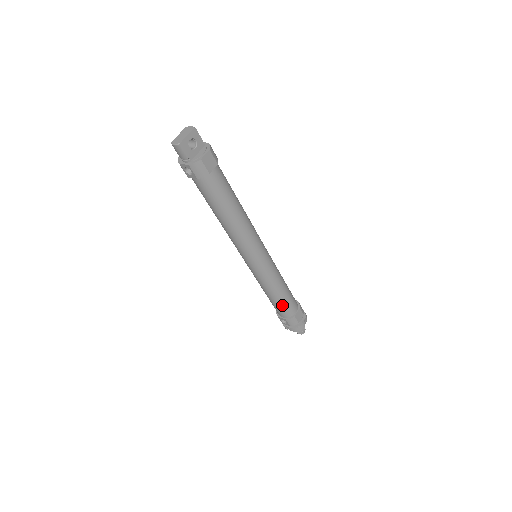
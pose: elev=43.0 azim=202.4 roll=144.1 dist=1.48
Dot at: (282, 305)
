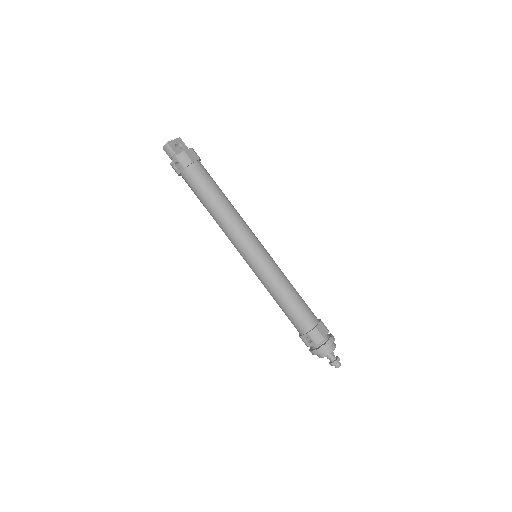
Dot at: (297, 312)
